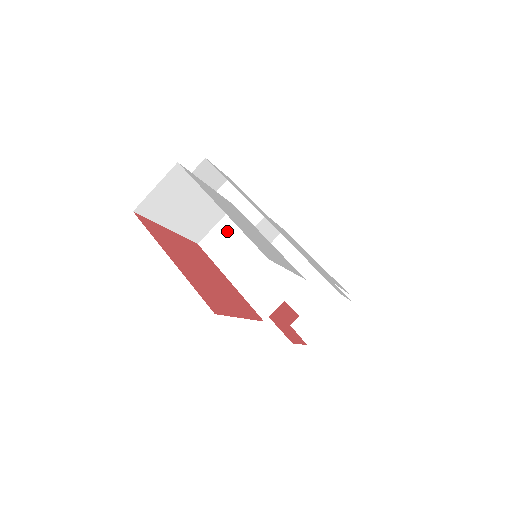
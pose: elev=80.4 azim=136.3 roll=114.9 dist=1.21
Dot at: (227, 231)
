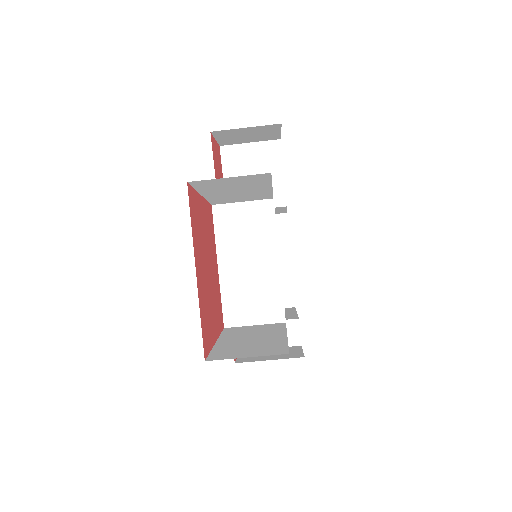
Dot at: (249, 218)
